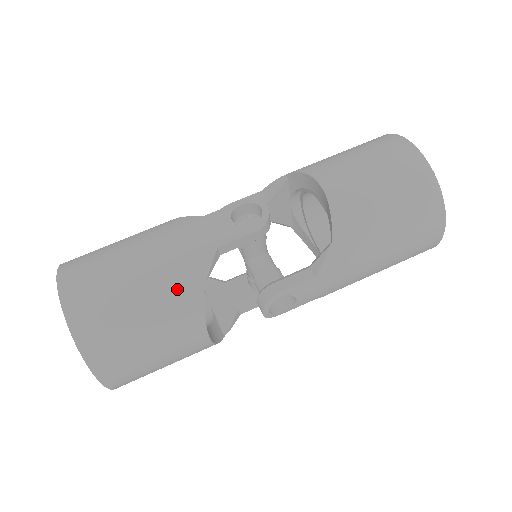
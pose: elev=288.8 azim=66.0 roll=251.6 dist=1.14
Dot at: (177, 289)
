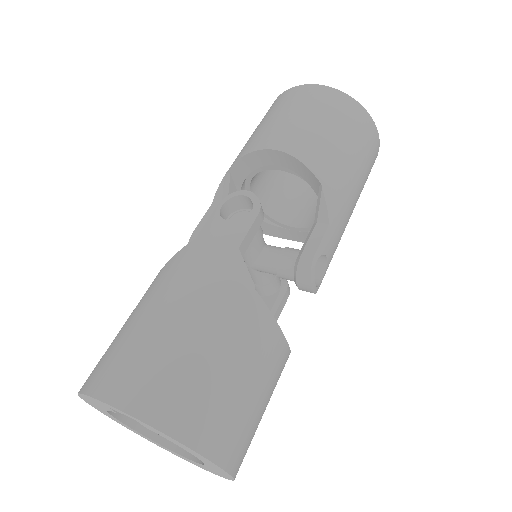
Dot at: (235, 309)
